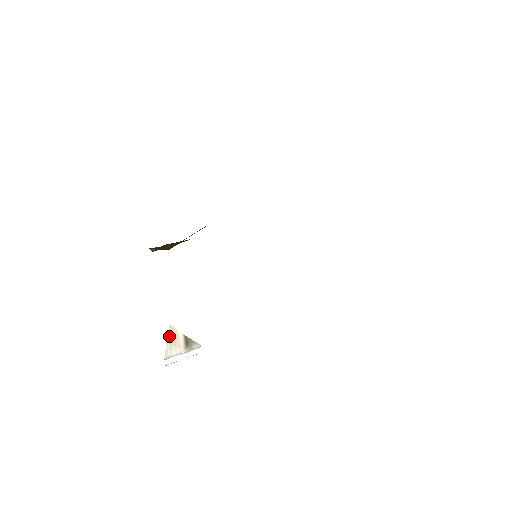
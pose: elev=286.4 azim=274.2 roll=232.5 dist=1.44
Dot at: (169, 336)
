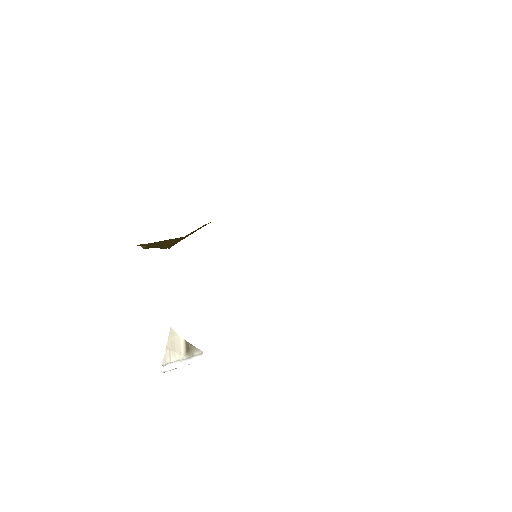
Dot at: (169, 341)
